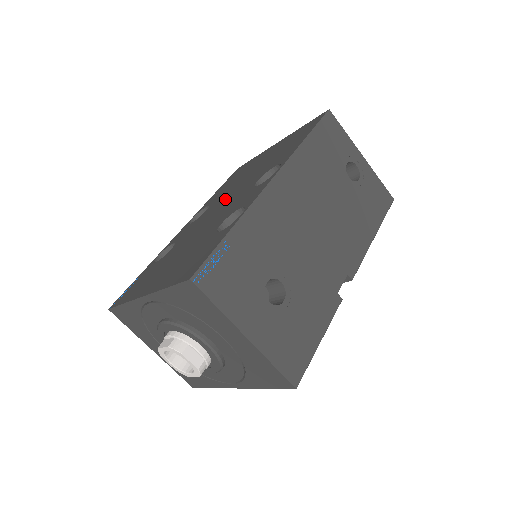
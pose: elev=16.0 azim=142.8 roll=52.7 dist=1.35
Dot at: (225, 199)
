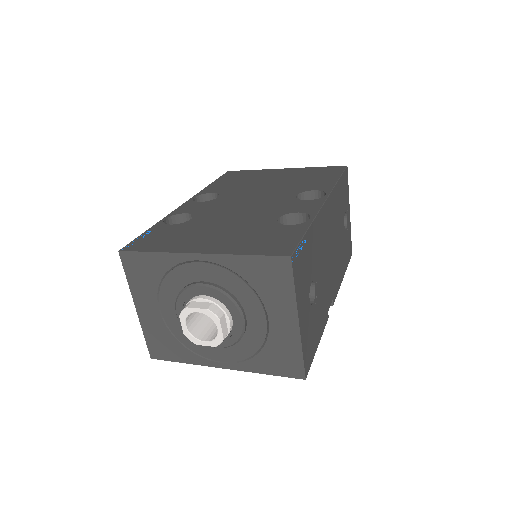
Dot at: (249, 196)
